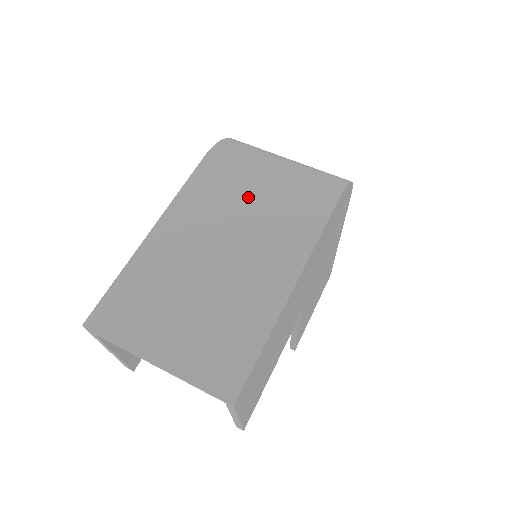
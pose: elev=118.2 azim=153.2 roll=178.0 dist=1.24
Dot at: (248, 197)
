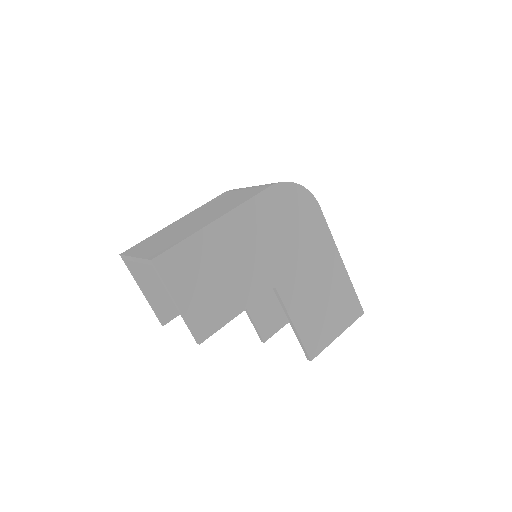
Dot at: (229, 198)
